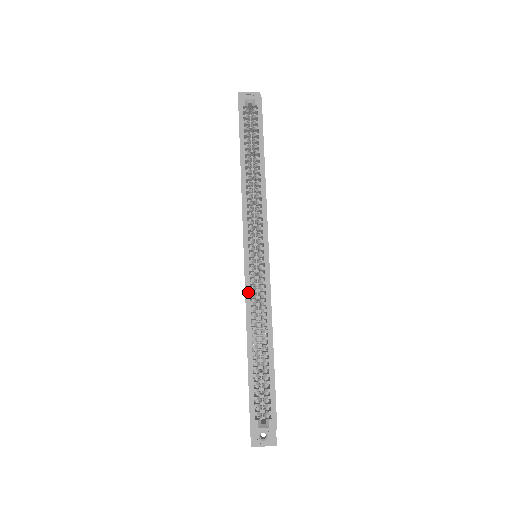
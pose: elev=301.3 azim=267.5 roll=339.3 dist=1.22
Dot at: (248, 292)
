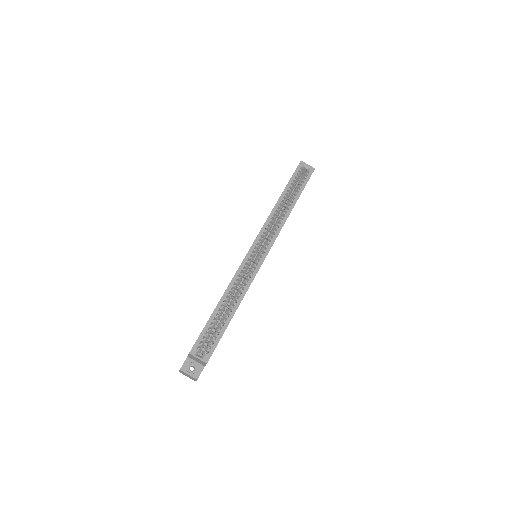
Dot at: (240, 270)
